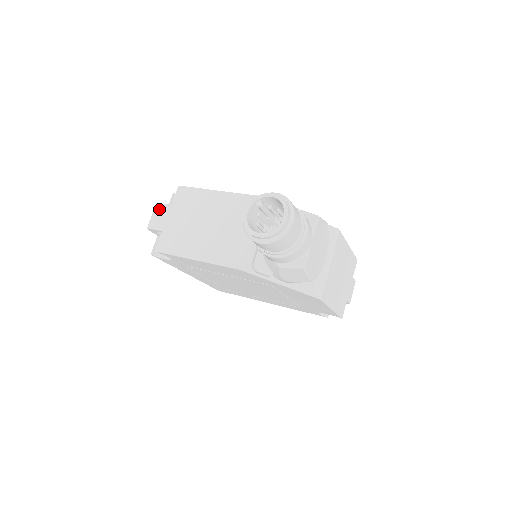
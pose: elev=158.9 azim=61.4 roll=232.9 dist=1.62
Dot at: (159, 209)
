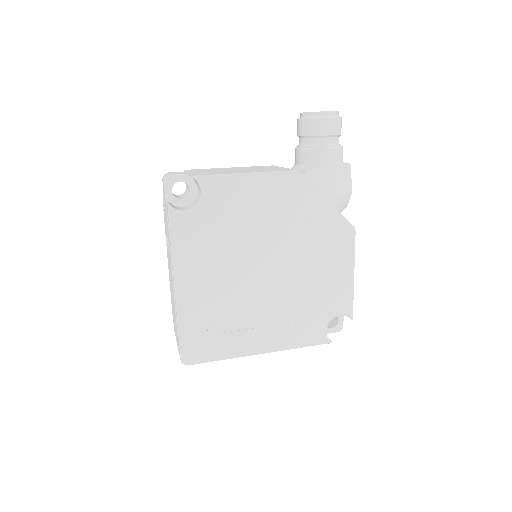
Dot at: (173, 172)
